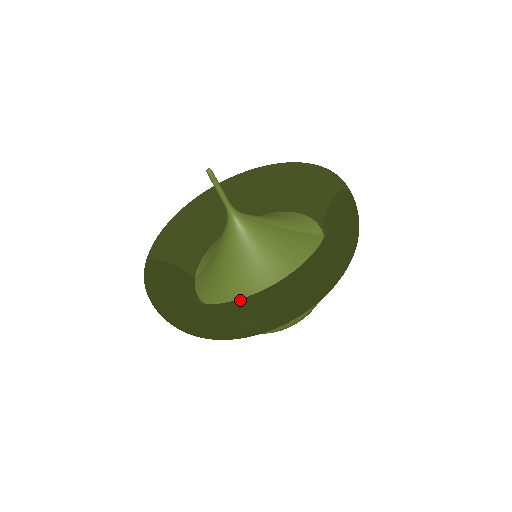
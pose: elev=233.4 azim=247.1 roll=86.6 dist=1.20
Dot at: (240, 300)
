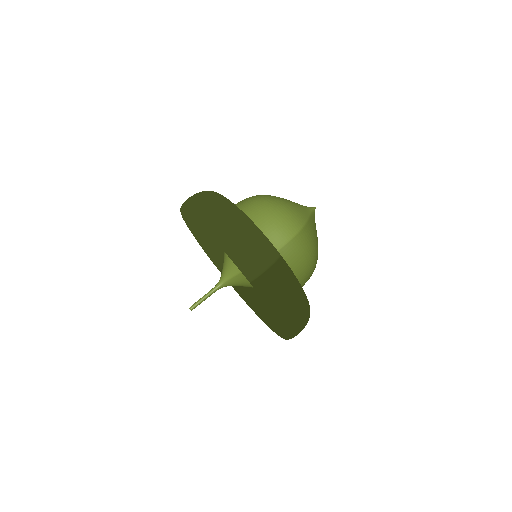
Dot at: (278, 334)
